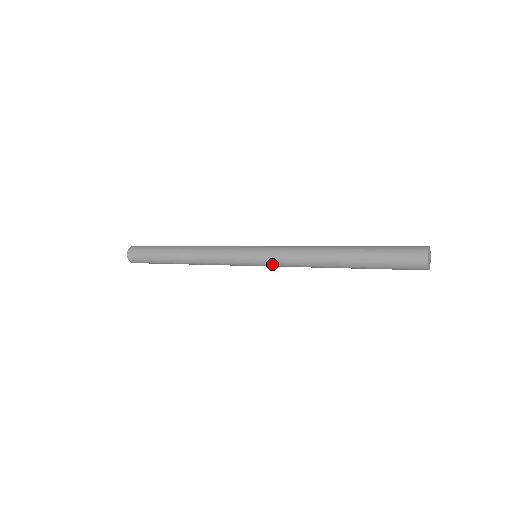
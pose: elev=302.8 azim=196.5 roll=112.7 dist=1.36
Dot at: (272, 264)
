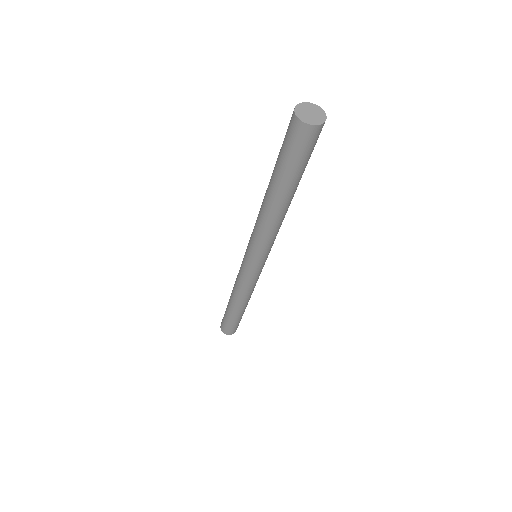
Dot at: (266, 252)
